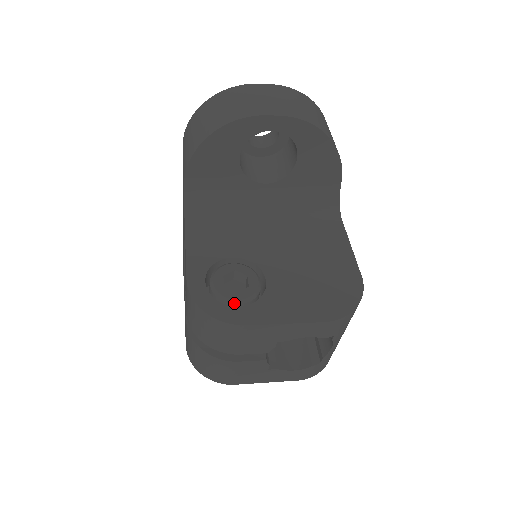
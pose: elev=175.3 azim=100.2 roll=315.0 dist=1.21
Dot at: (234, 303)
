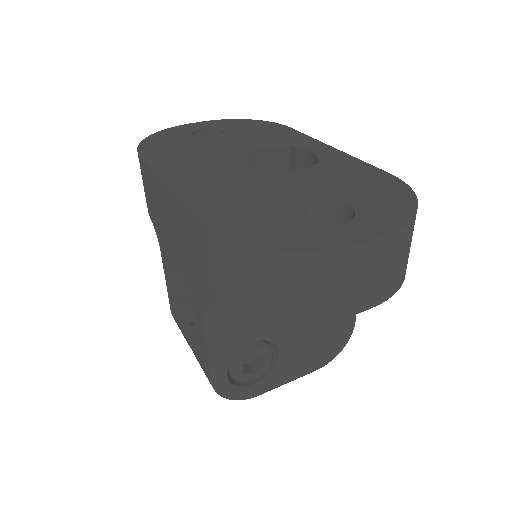
Dot at: (250, 380)
